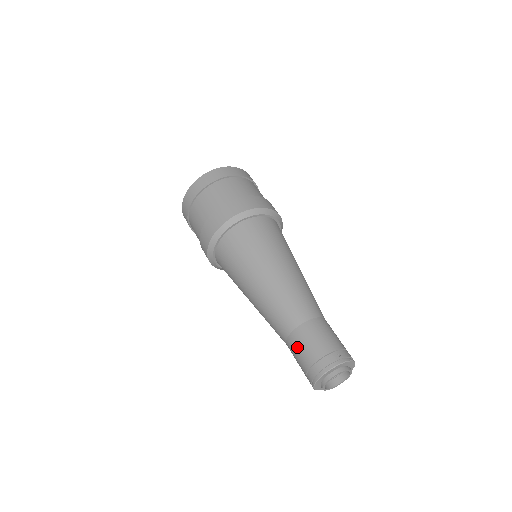
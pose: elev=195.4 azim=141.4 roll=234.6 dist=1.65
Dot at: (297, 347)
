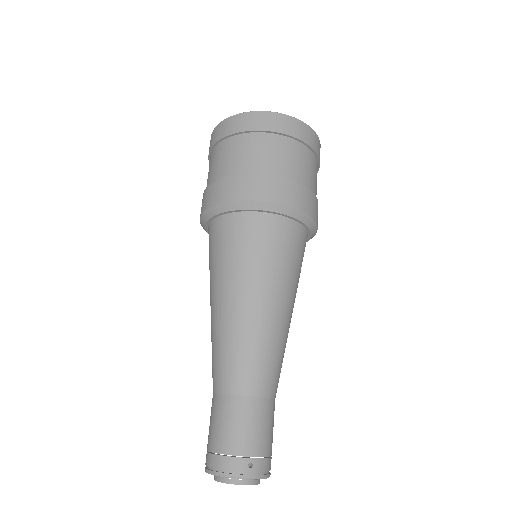
Dot at: (215, 416)
